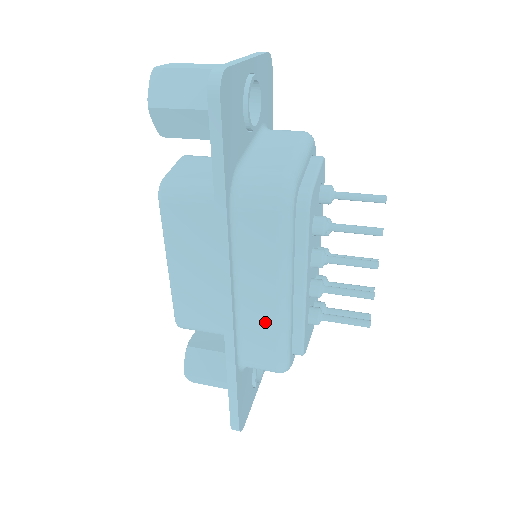
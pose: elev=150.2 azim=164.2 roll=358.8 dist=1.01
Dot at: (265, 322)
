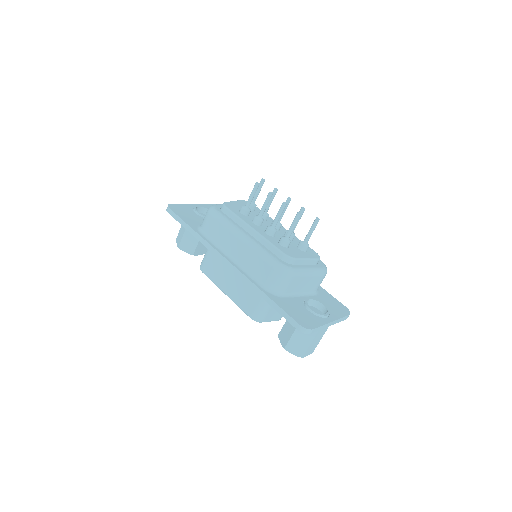
Dot at: (250, 256)
